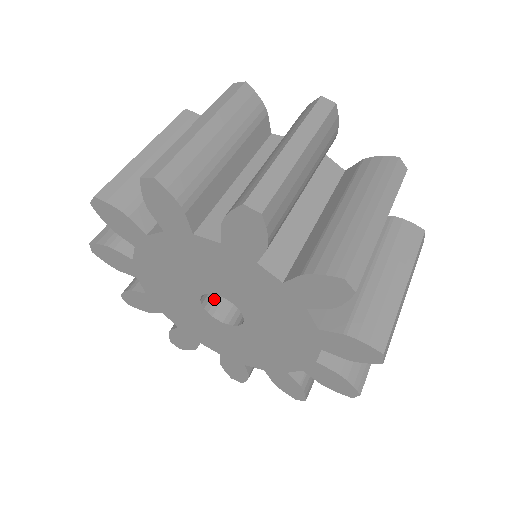
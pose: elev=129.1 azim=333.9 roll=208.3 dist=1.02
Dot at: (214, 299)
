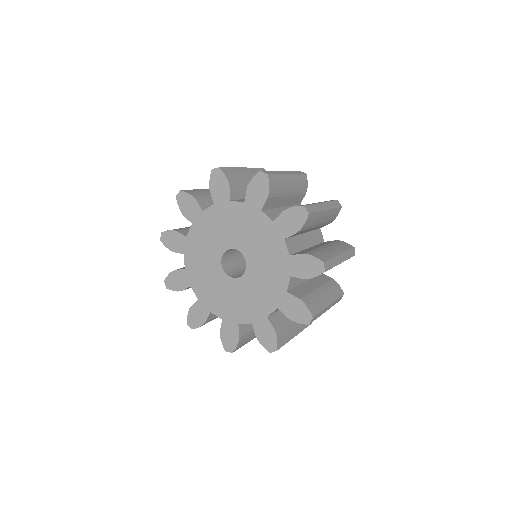
Dot at: (228, 268)
